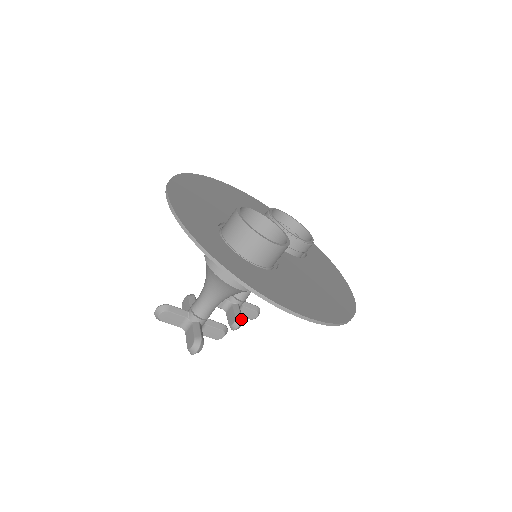
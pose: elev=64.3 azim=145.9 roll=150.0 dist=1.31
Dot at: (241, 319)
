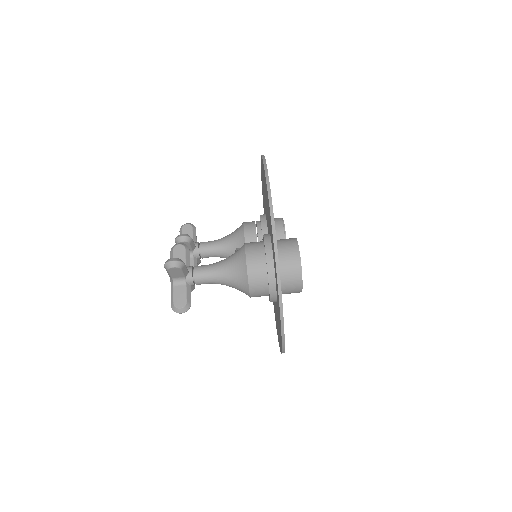
Dot at: occluded
